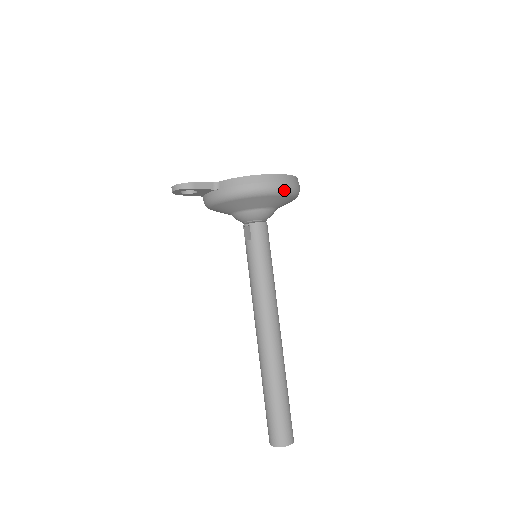
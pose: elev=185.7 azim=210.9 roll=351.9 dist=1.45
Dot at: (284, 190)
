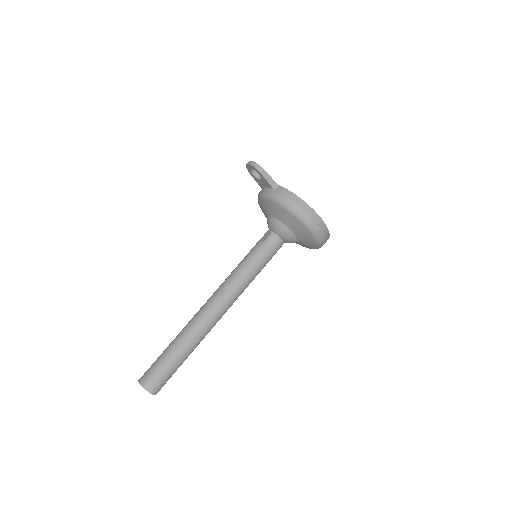
Dot at: (313, 229)
